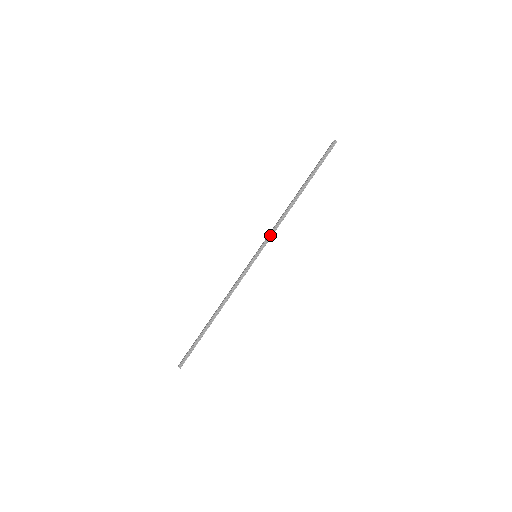
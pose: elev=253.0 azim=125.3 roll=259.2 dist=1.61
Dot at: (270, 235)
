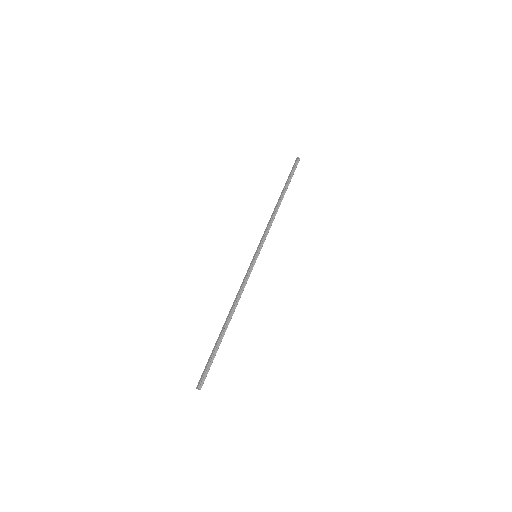
Dot at: (265, 235)
